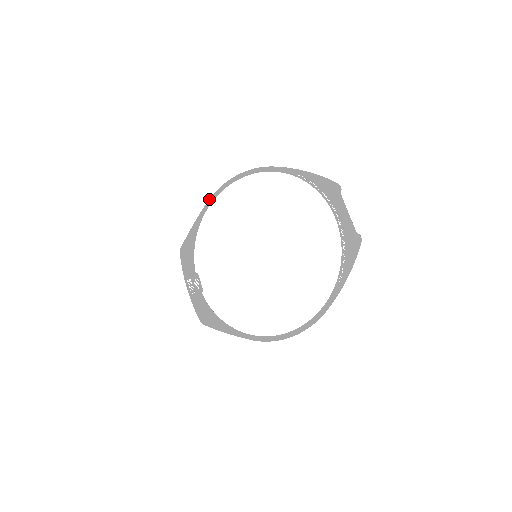
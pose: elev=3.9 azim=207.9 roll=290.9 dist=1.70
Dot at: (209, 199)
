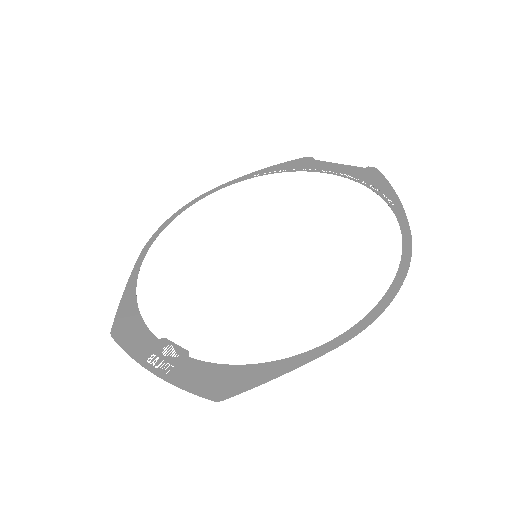
Dot at: occluded
